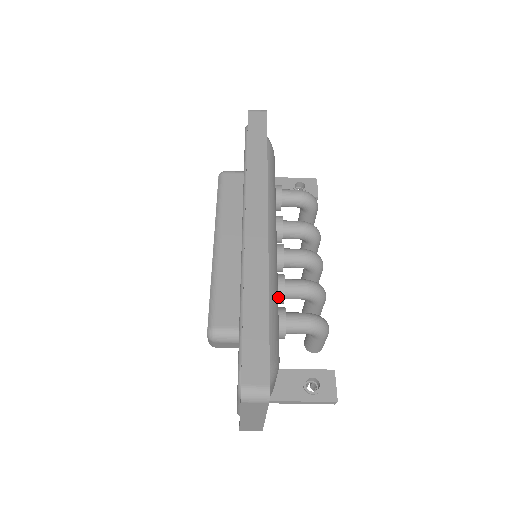
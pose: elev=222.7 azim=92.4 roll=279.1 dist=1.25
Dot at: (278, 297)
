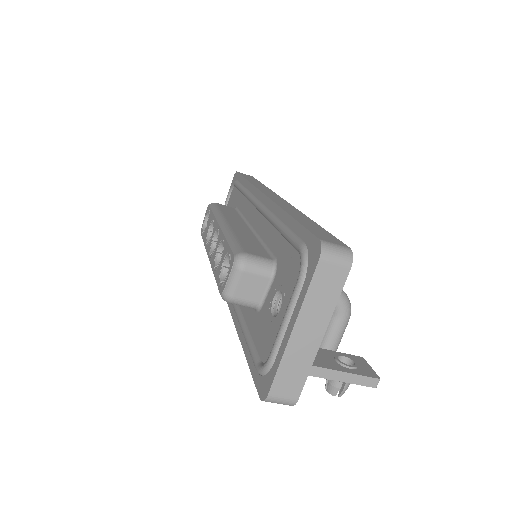
Dot at: occluded
